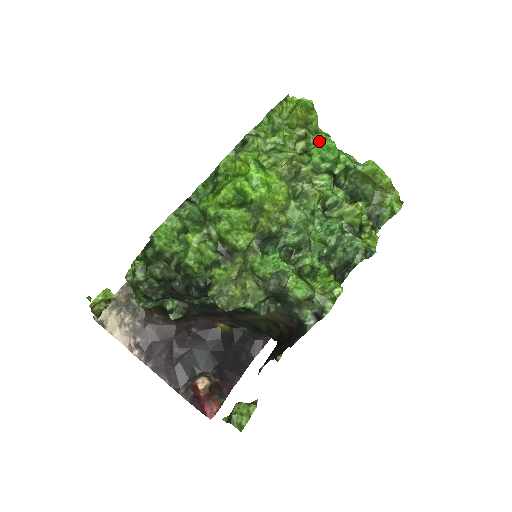
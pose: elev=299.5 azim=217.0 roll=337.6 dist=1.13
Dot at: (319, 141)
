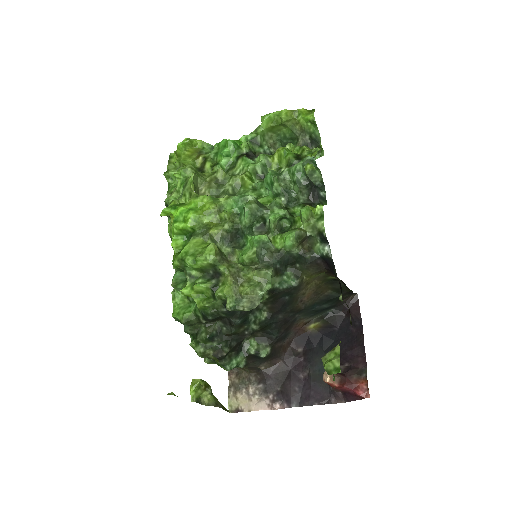
Dot at: (217, 150)
